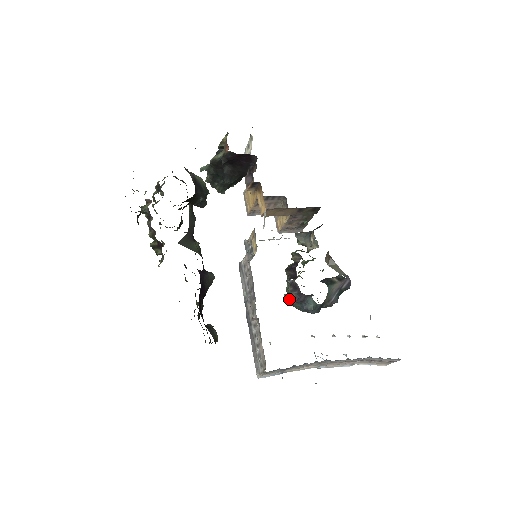
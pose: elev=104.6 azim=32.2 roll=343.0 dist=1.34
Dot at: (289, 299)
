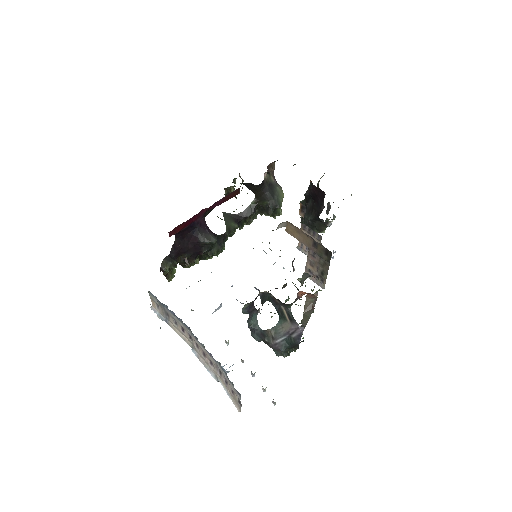
Dot at: (245, 305)
